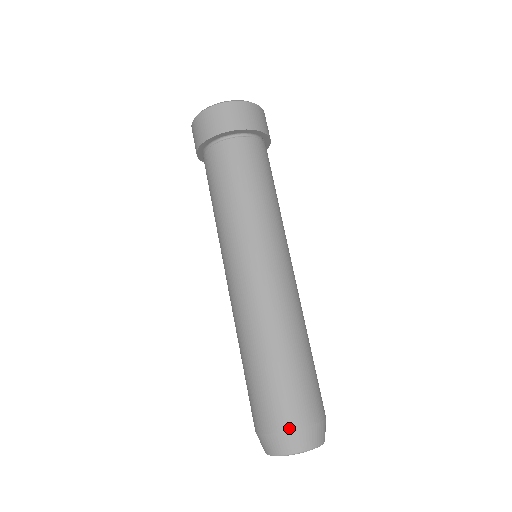
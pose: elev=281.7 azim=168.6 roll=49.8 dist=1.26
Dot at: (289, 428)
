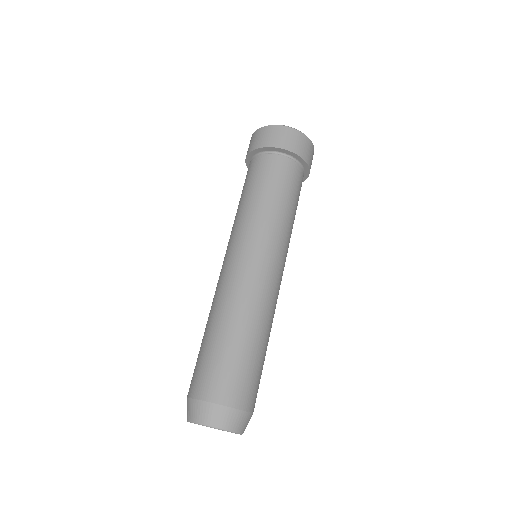
Dot at: (194, 396)
